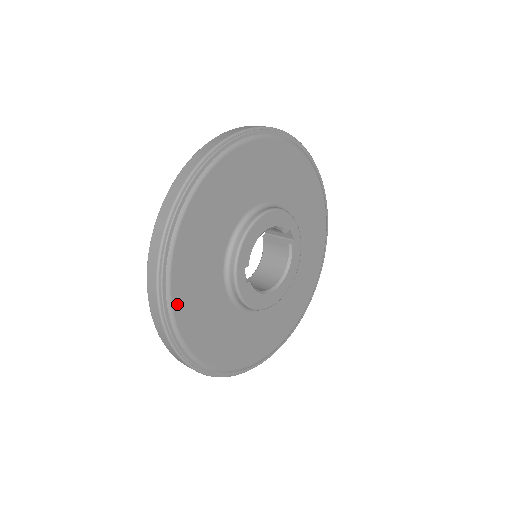
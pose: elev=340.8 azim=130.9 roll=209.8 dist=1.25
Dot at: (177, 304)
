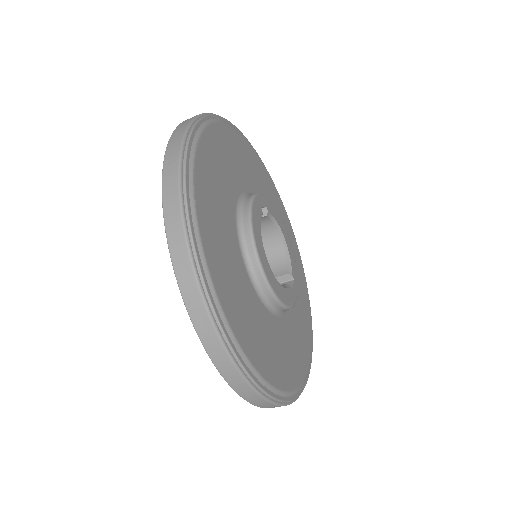
Dot at: (227, 130)
